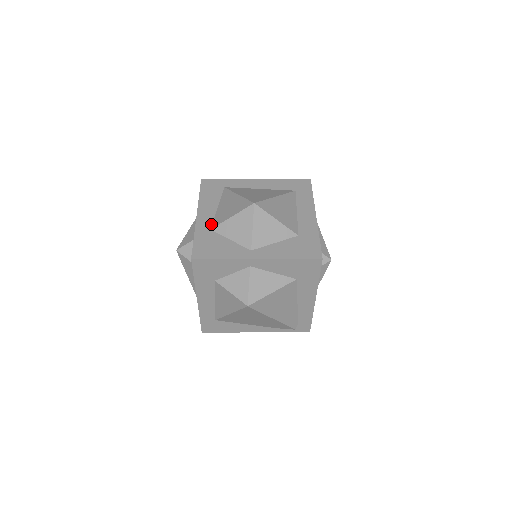
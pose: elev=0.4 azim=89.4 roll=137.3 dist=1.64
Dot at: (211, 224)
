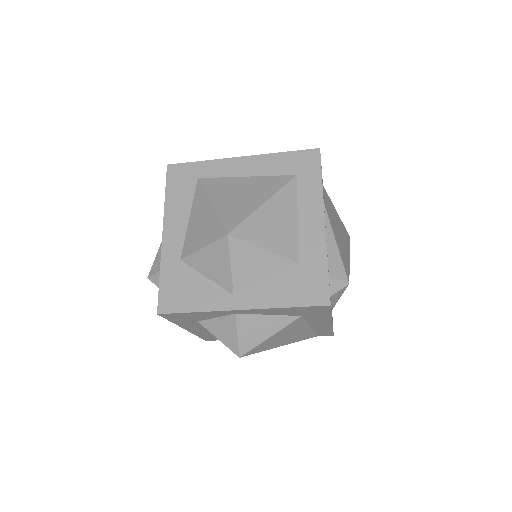
Dot at: (181, 250)
